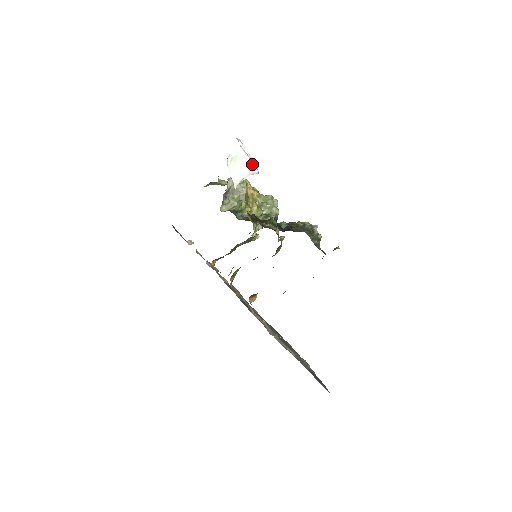
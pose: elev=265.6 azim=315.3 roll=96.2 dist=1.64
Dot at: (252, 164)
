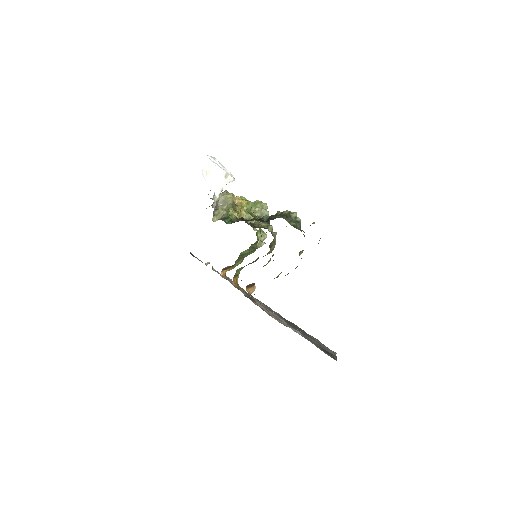
Dot at: (226, 173)
